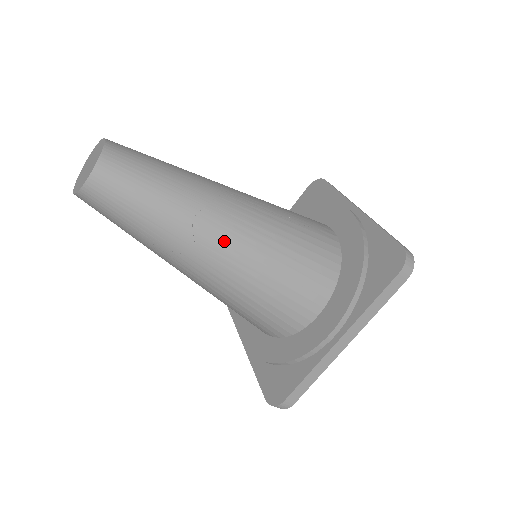
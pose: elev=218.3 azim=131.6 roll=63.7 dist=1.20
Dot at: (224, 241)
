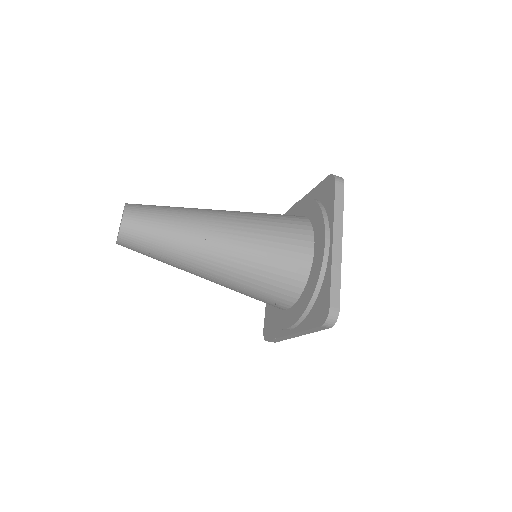
Dot at: (222, 224)
